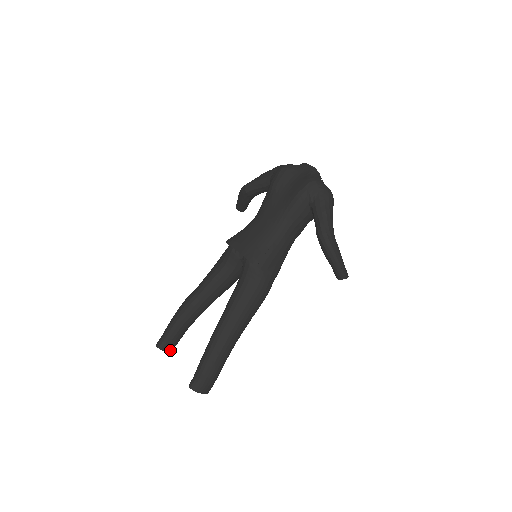
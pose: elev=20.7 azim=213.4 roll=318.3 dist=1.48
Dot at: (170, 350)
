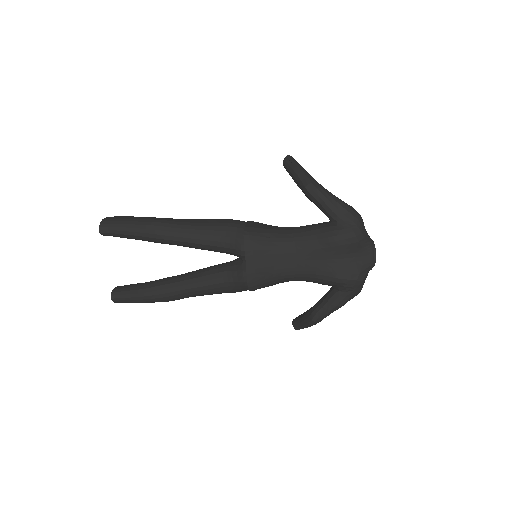
Dot at: occluded
